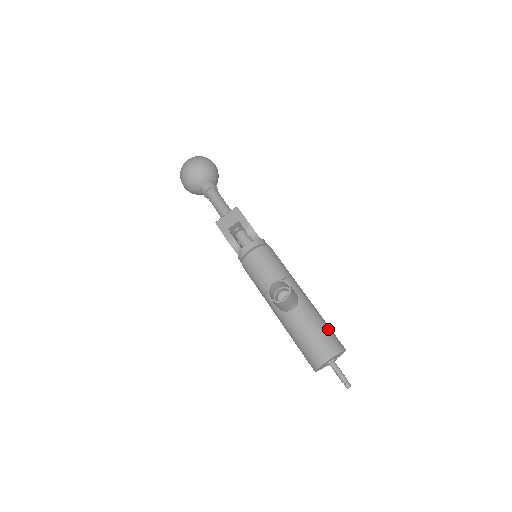
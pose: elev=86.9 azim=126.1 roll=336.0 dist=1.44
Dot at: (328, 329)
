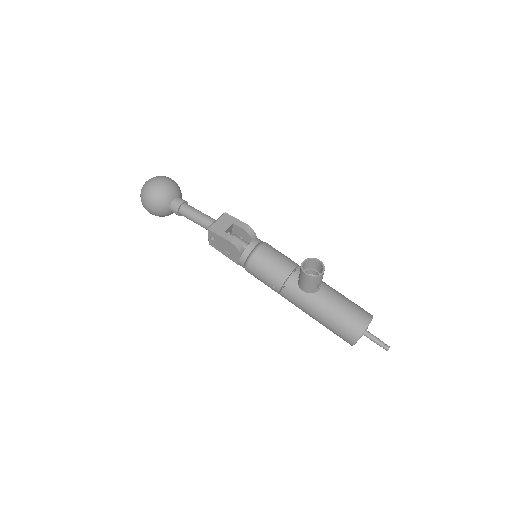
Dot at: occluded
